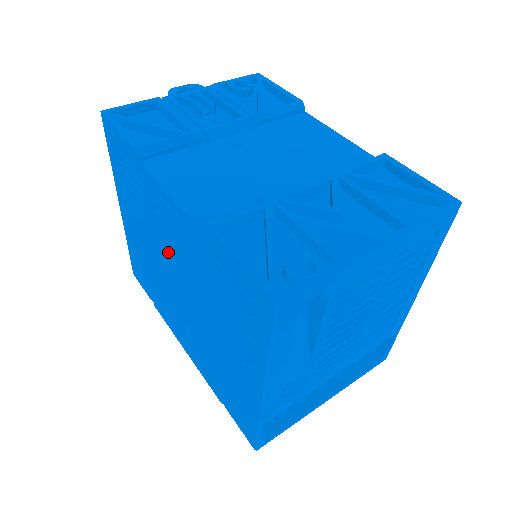
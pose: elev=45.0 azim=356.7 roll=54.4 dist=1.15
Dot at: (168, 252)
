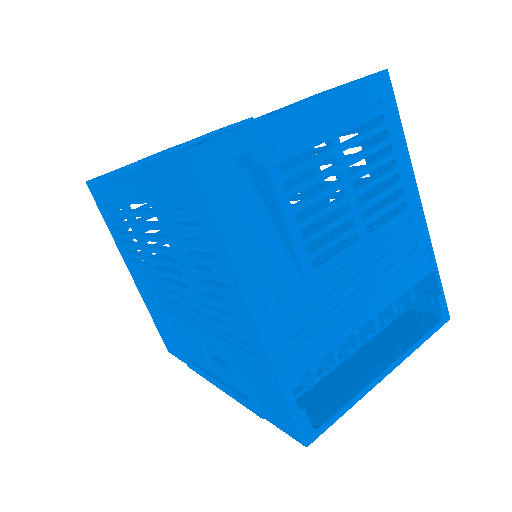
Dot at: (155, 259)
